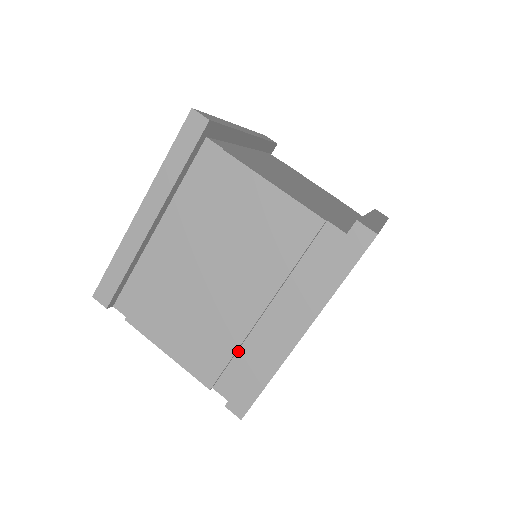
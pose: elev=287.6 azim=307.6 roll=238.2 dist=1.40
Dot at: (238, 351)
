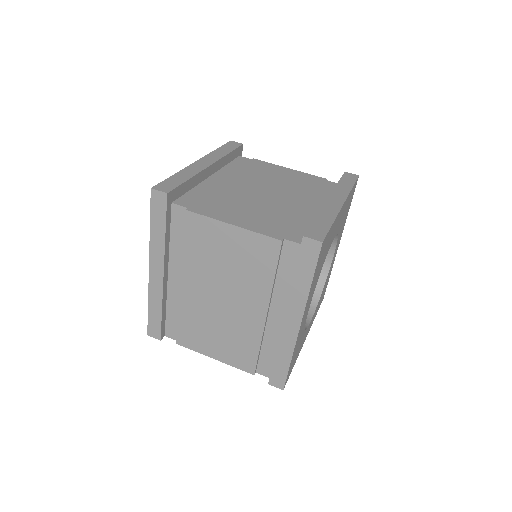
Dot at: (262, 344)
